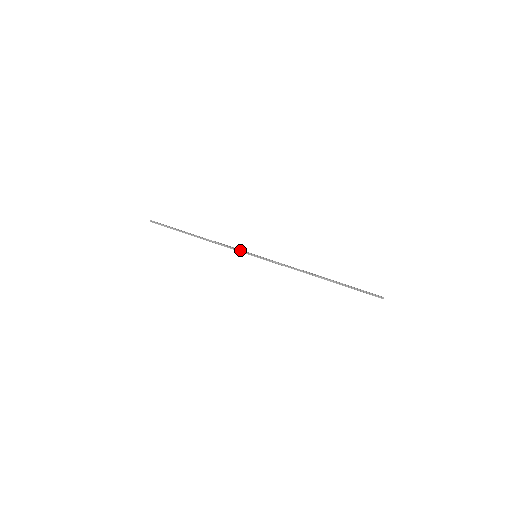
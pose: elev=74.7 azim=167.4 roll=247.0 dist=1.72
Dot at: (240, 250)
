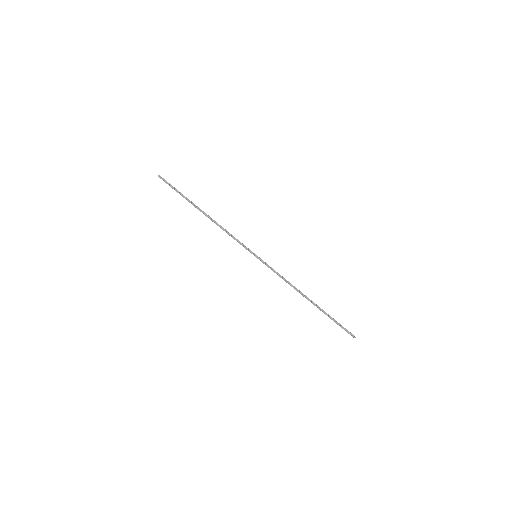
Dot at: (242, 245)
